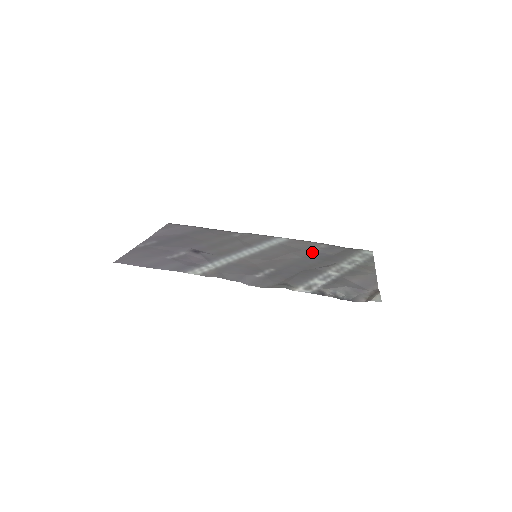
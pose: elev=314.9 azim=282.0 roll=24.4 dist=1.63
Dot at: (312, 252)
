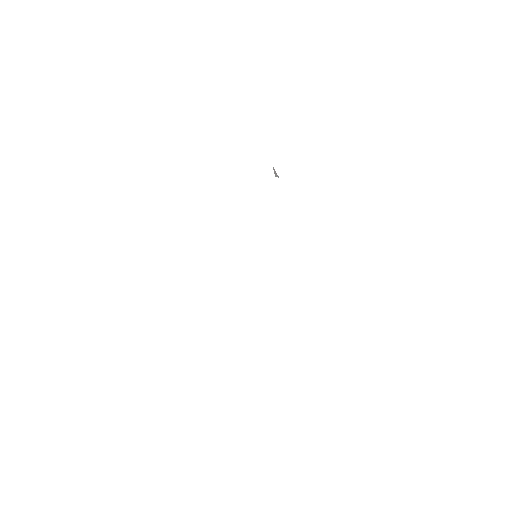
Dot at: occluded
